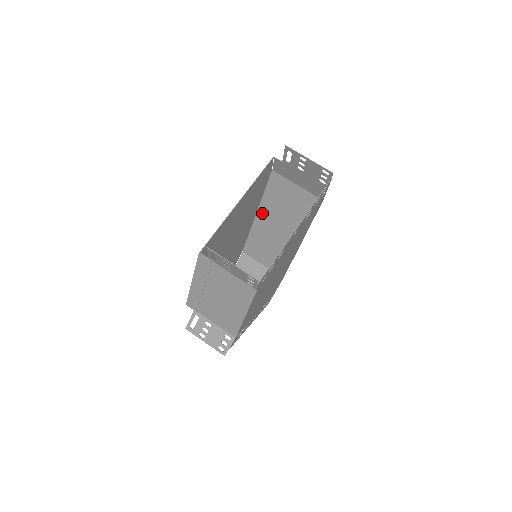
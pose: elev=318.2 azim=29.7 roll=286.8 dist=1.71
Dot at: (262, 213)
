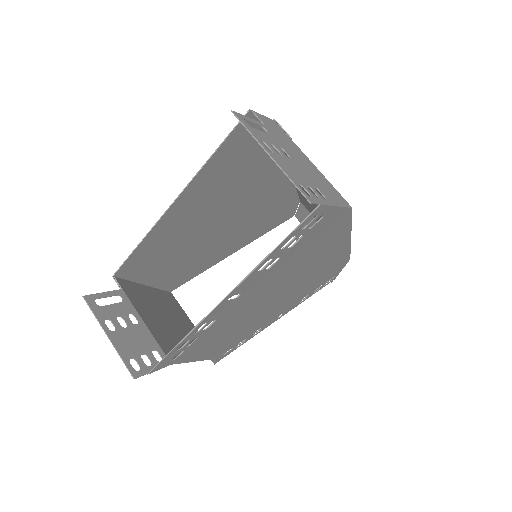
Dot at: occluded
